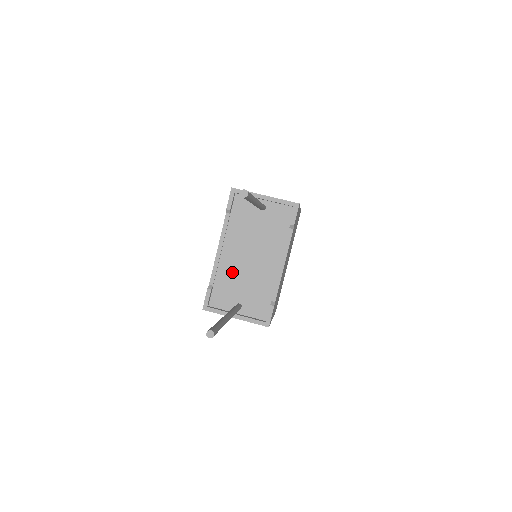
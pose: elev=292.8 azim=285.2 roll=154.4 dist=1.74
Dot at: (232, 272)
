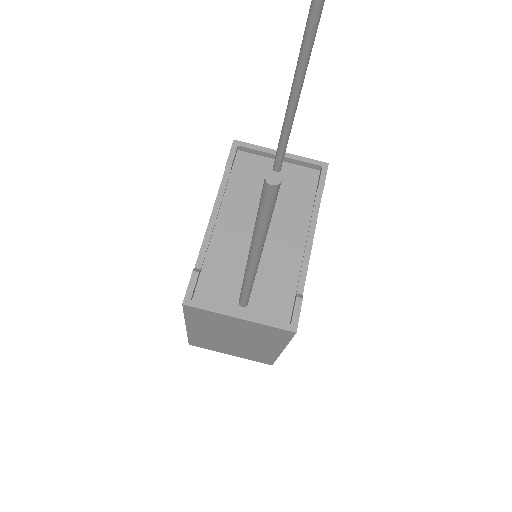
Dot at: (232, 251)
